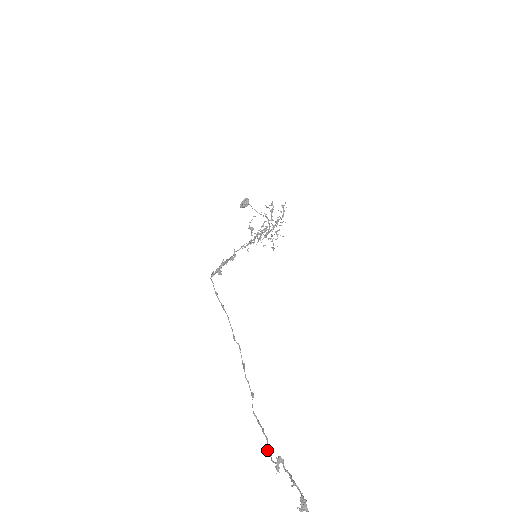
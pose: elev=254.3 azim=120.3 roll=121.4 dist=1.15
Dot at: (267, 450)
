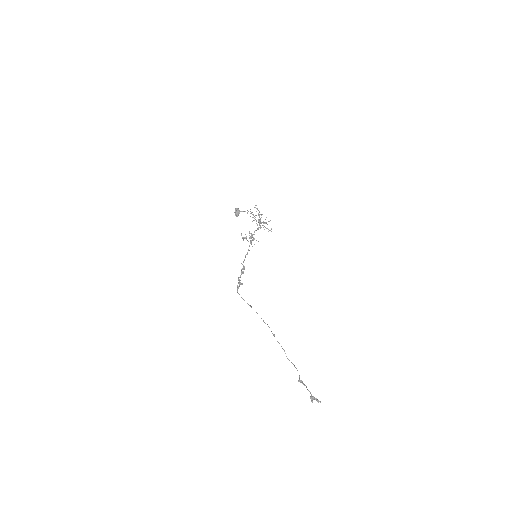
Dot at: (299, 376)
